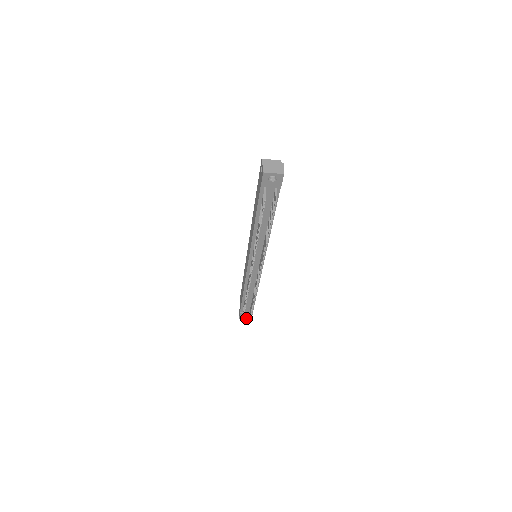
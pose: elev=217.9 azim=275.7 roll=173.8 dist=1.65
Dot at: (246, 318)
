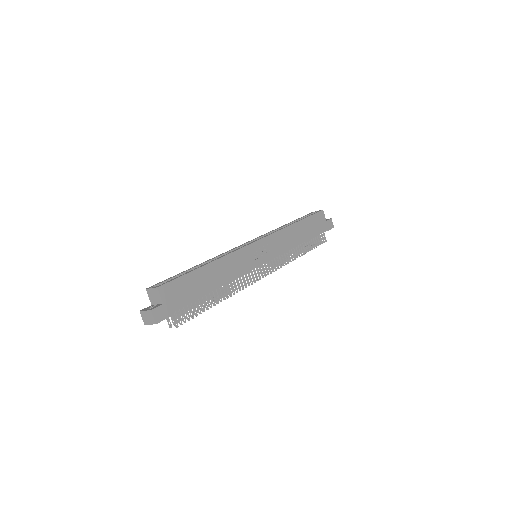
Dot at: occluded
